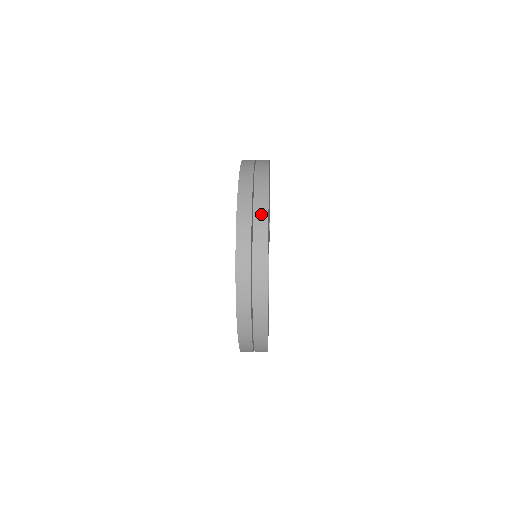
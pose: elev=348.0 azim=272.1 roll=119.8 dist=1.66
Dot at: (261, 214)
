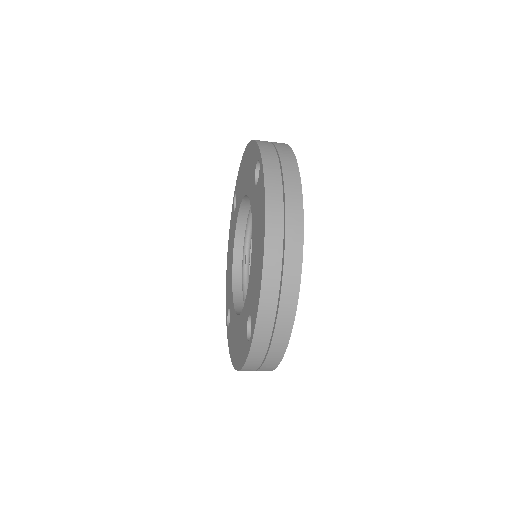
Dot at: occluded
